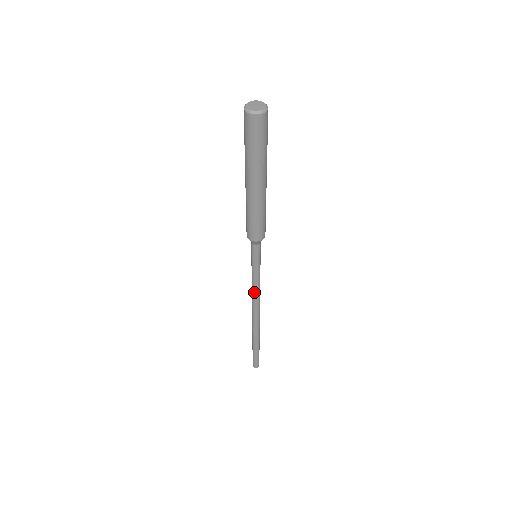
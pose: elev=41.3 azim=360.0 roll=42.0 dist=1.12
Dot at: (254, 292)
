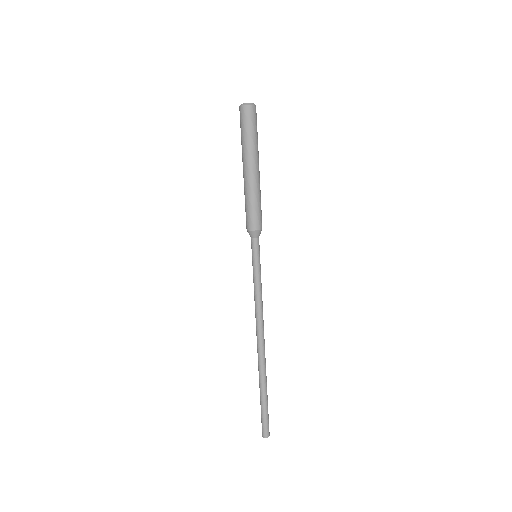
Dot at: (256, 303)
